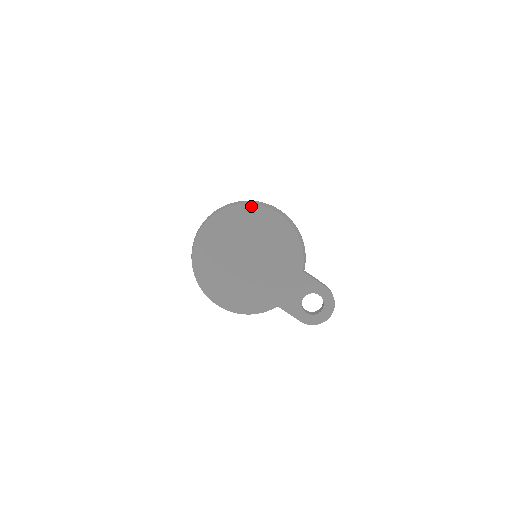
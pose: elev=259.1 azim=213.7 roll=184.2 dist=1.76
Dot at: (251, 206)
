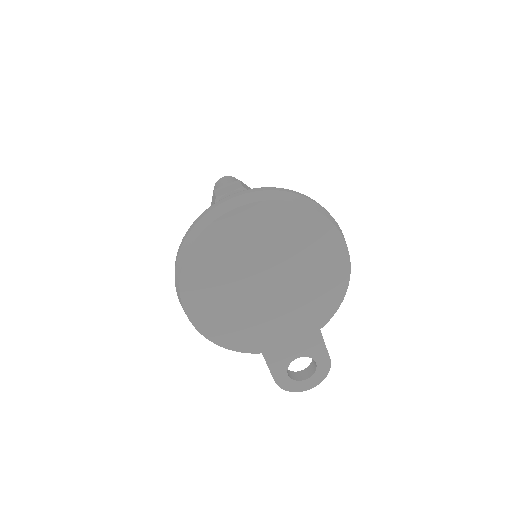
Dot at: (325, 220)
